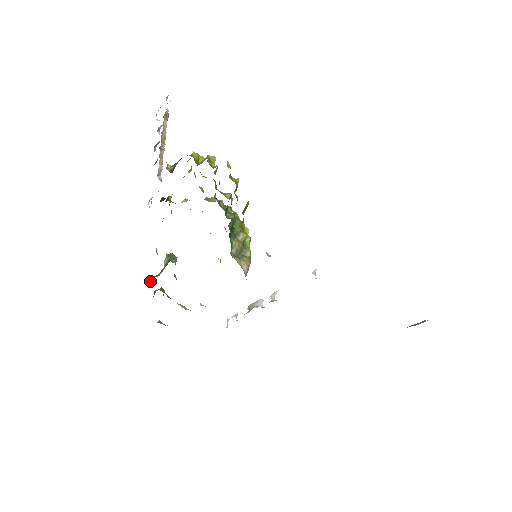
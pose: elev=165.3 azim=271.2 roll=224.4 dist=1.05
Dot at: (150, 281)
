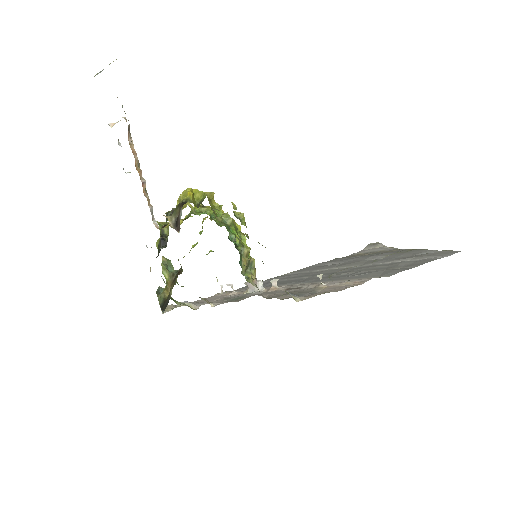
Dot at: (161, 302)
